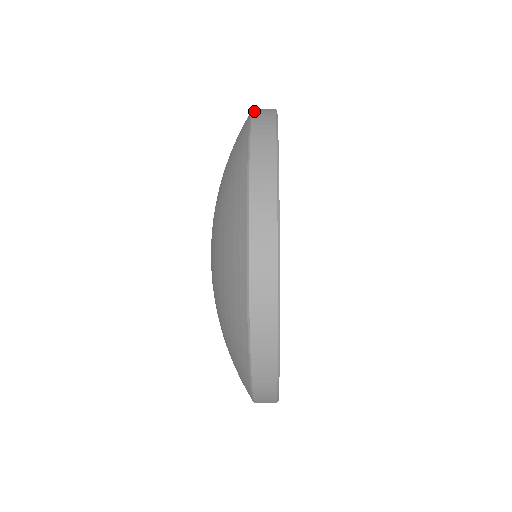
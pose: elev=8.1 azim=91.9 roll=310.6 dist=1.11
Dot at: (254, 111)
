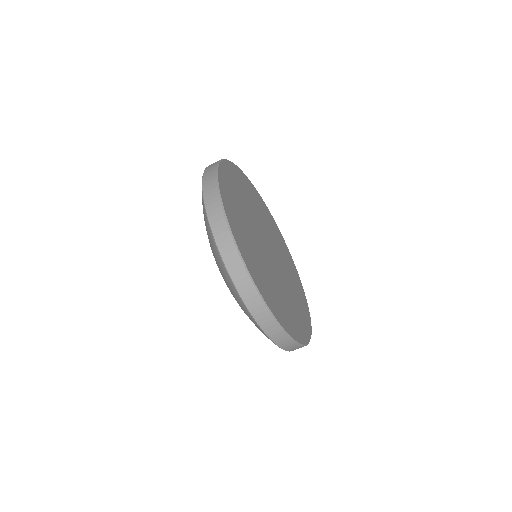
Dot at: occluded
